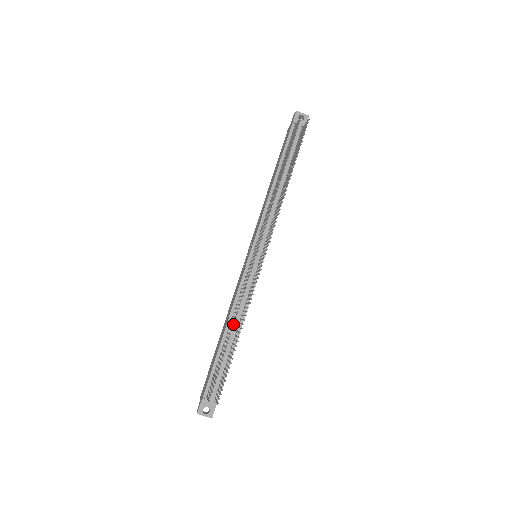
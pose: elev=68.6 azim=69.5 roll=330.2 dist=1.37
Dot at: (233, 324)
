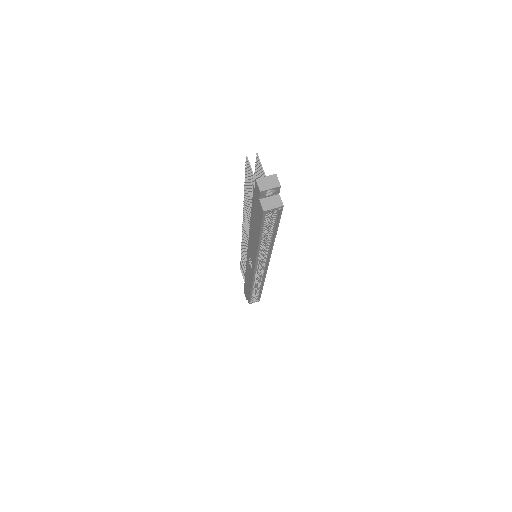
Dot at: occluded
